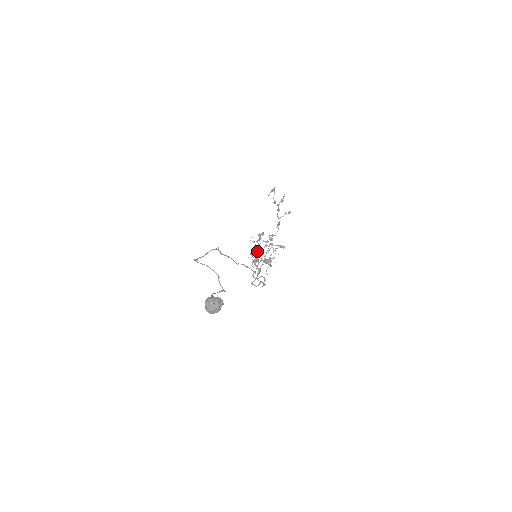
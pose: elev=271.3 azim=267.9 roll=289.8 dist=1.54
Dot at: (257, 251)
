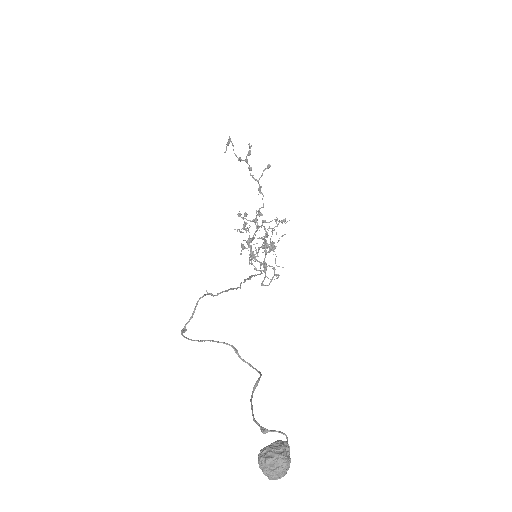
Dot at: (248, 240)
